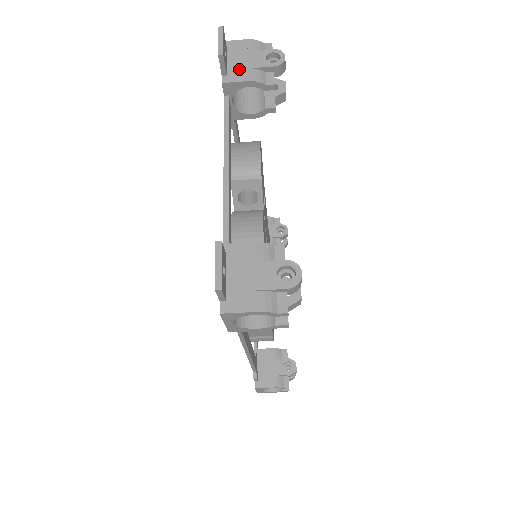
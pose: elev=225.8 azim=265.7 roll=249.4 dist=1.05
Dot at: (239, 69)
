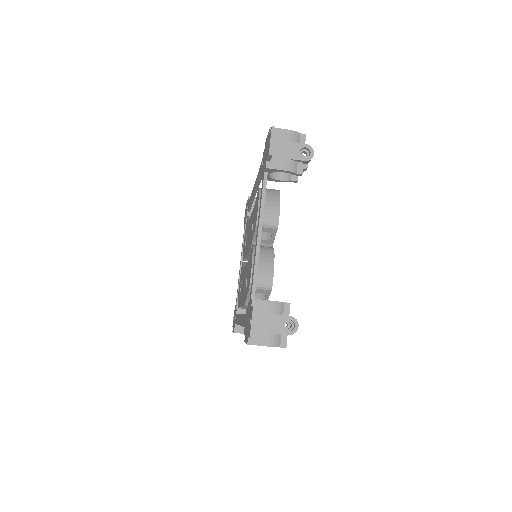
Dot at: (280, 158)
